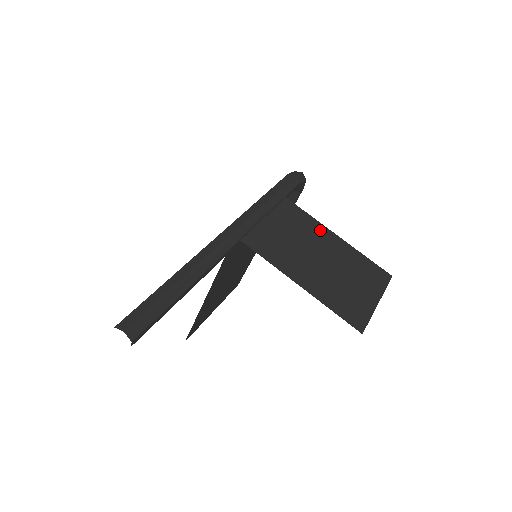
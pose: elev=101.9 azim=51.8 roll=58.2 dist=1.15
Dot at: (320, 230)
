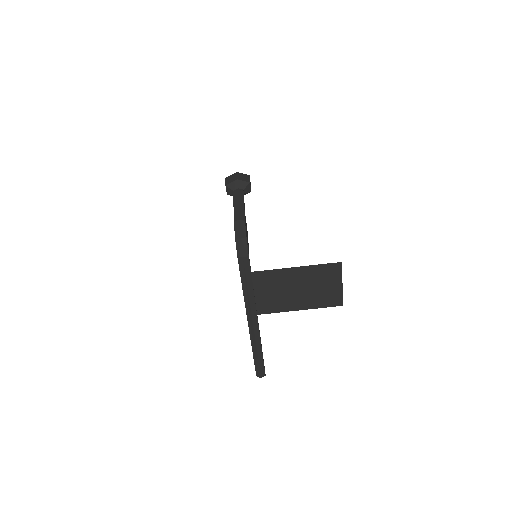
Dot at: (285, 273)
